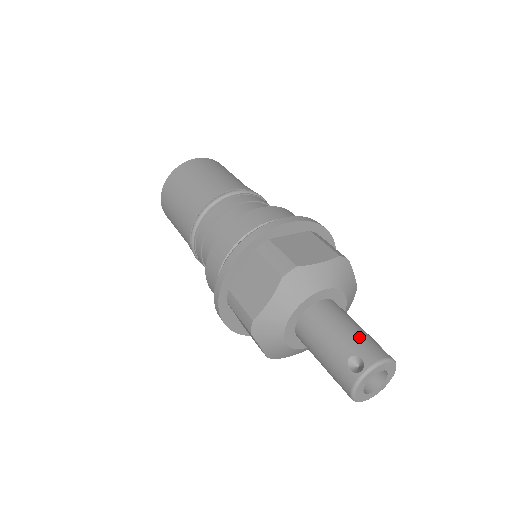
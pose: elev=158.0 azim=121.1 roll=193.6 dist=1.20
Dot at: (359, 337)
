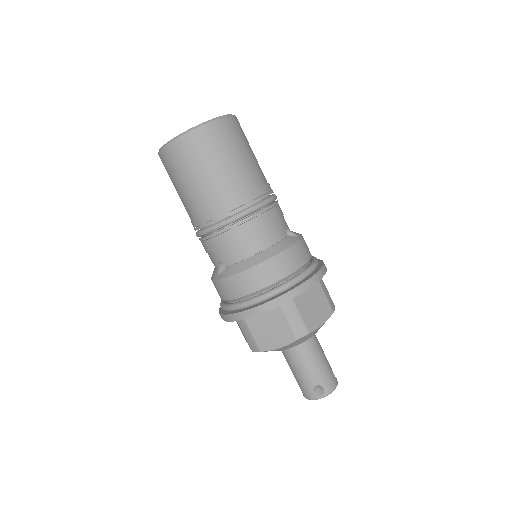
Dot at: (325, 371)
